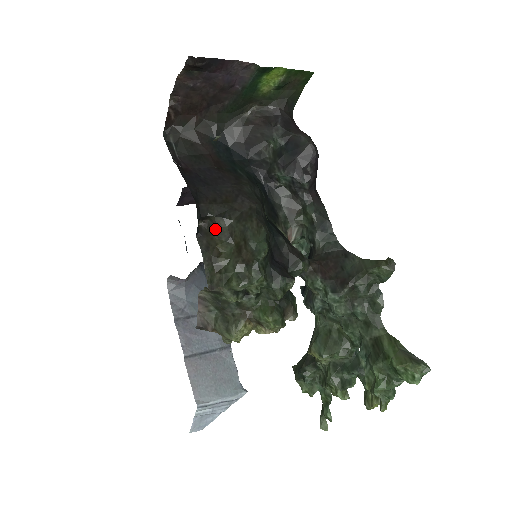
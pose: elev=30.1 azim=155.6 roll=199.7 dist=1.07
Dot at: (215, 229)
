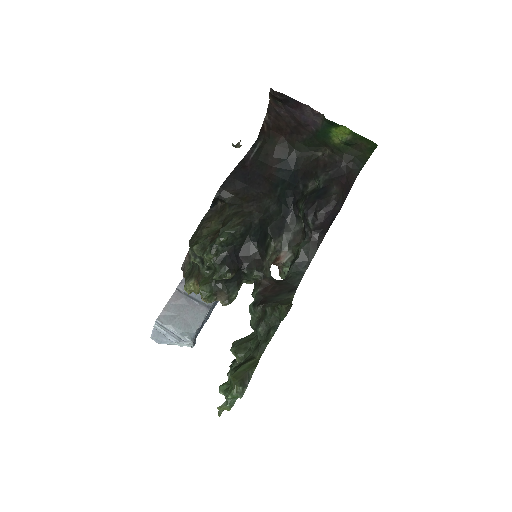
Dot at: (222, 211)
